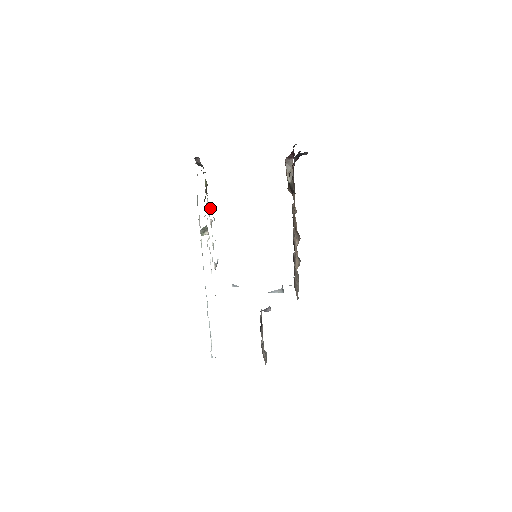
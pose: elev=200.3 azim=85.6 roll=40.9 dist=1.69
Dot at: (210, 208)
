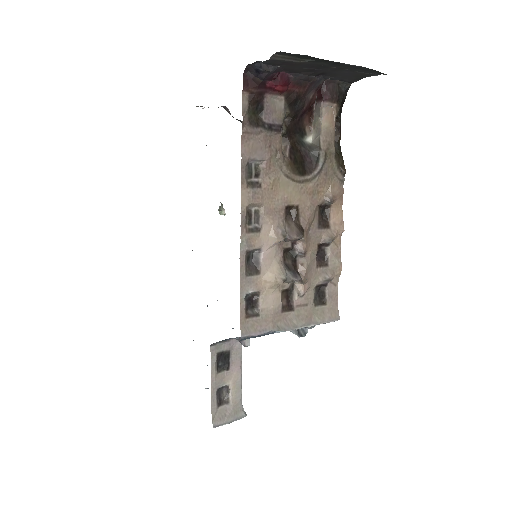
Dot at: occluded
